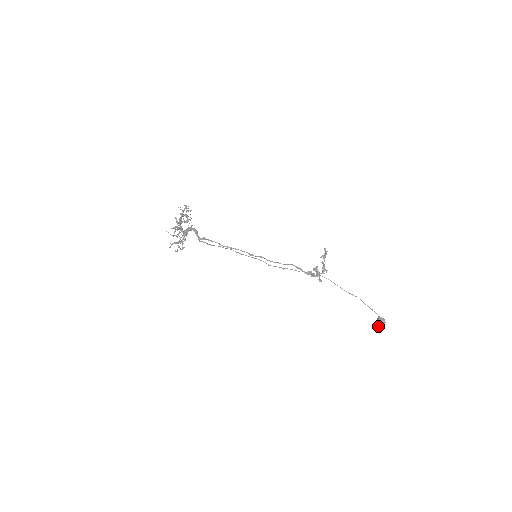
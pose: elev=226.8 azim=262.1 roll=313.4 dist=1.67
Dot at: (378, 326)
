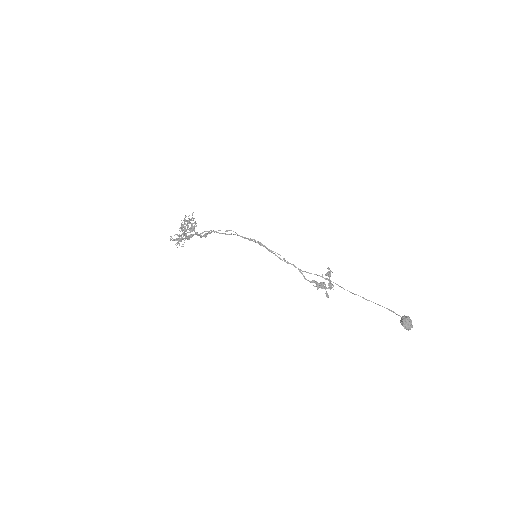
Dot at: (403, 325)
